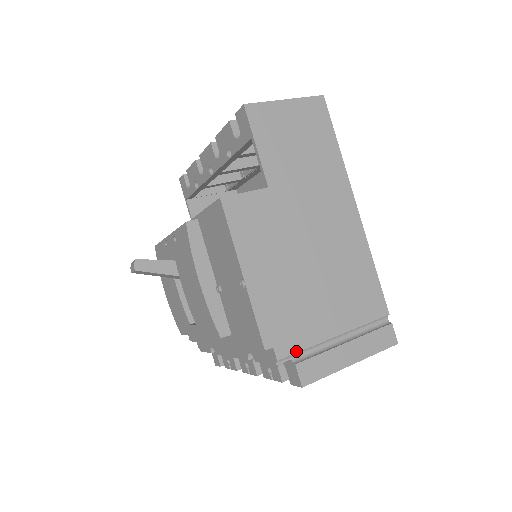
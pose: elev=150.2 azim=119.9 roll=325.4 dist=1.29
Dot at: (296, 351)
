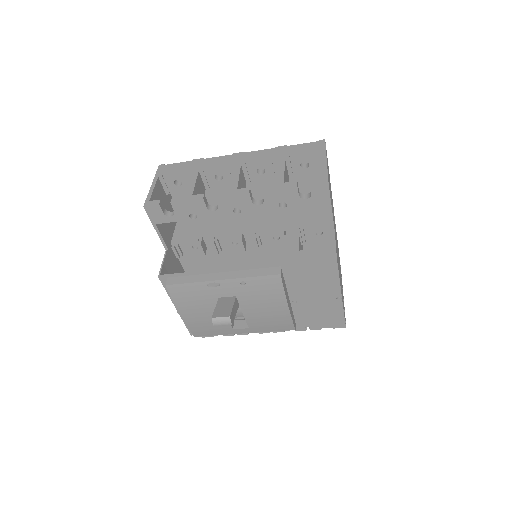
Dot at: occluded
